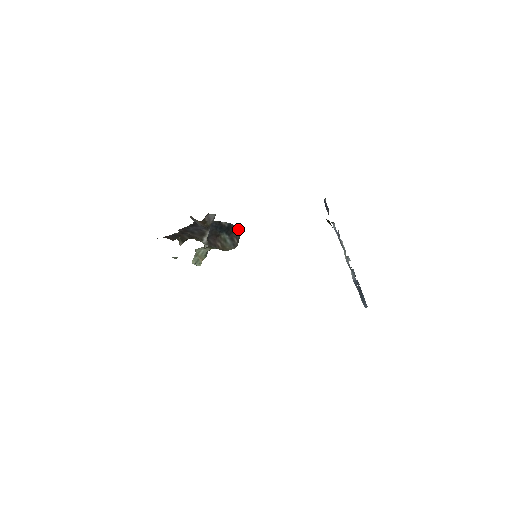
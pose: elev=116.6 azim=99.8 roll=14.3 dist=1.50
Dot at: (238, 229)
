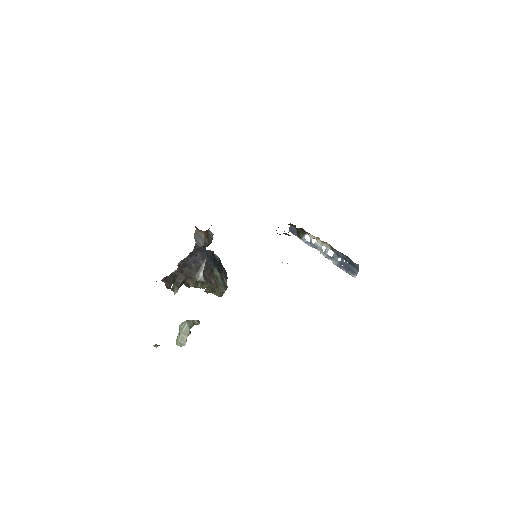
Dot at: (225, 272)
